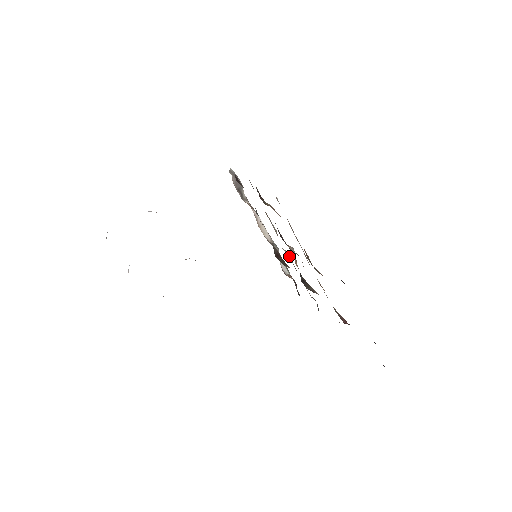
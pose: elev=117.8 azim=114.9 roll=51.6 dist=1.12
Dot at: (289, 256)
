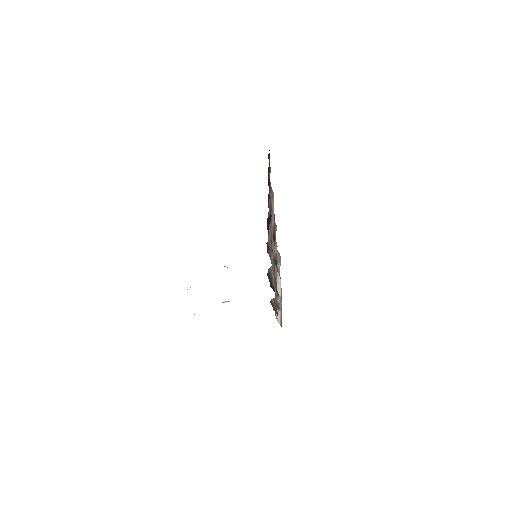
Dot at: (276, 268)
